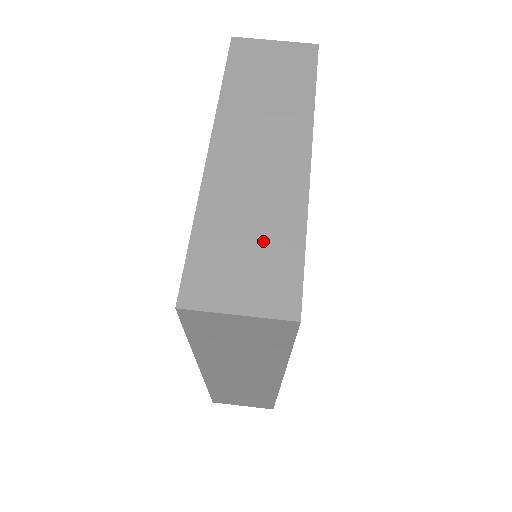
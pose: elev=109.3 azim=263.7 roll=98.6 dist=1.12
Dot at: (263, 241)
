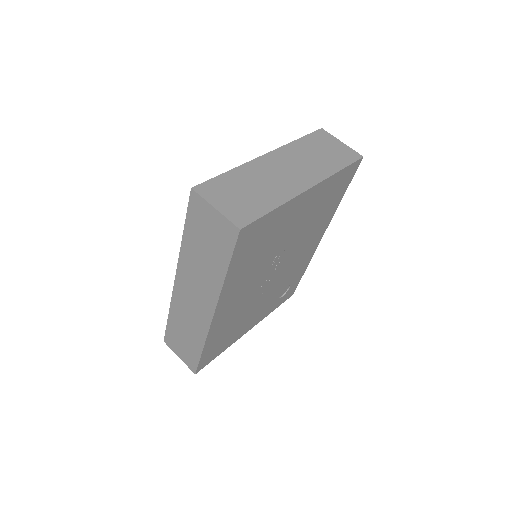
Dot at: (254, 196)
